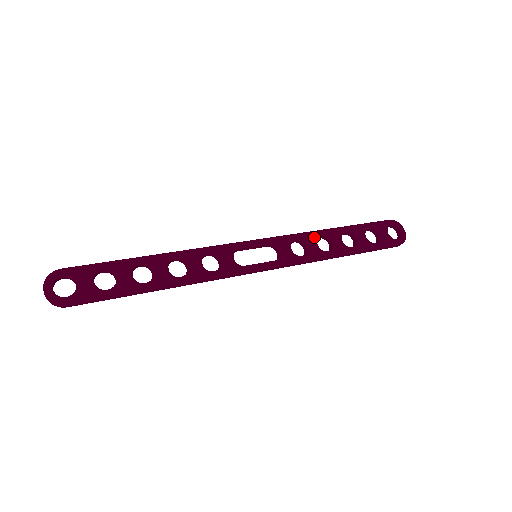
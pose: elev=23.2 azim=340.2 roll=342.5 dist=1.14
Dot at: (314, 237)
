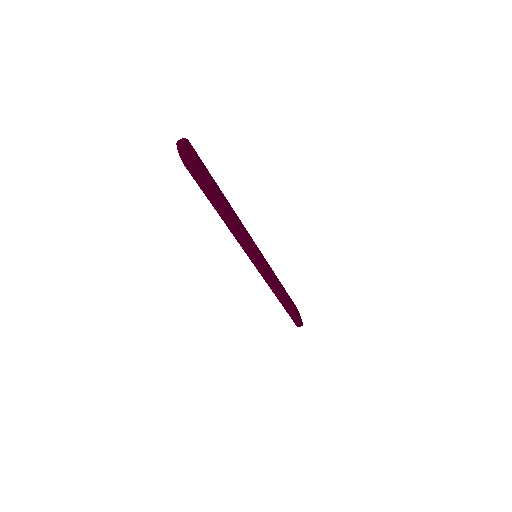
Dot at: (275, 277)
